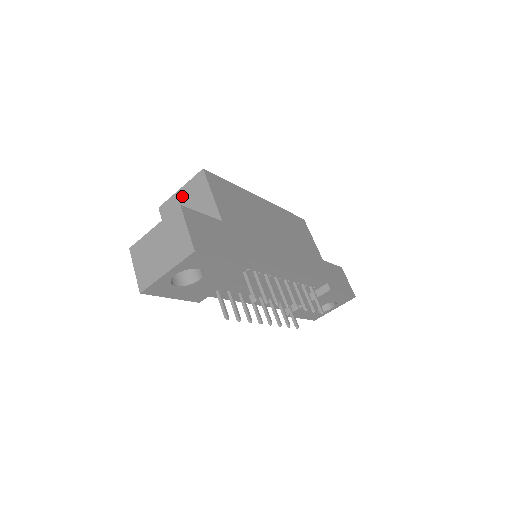
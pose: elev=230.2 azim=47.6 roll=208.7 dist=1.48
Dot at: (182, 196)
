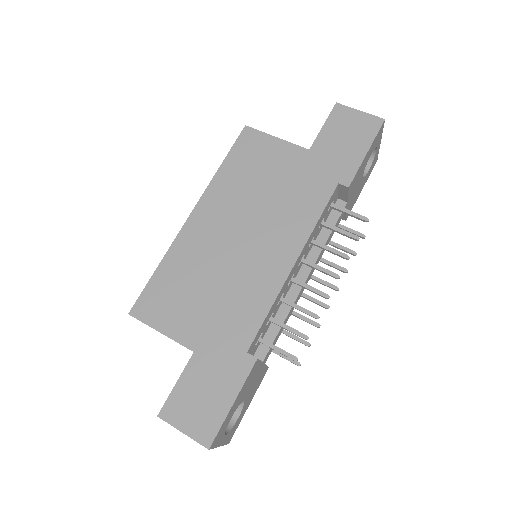
Dot at: occluded
